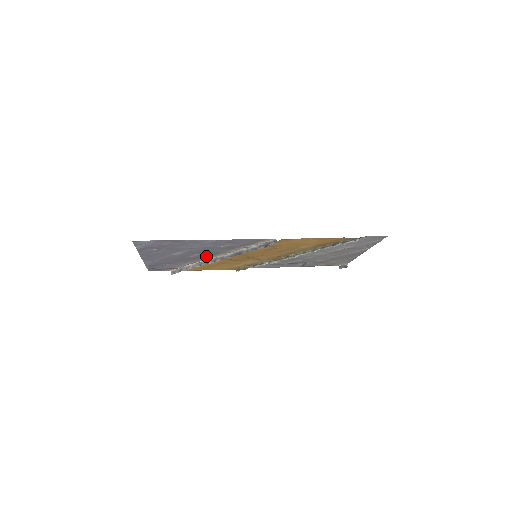
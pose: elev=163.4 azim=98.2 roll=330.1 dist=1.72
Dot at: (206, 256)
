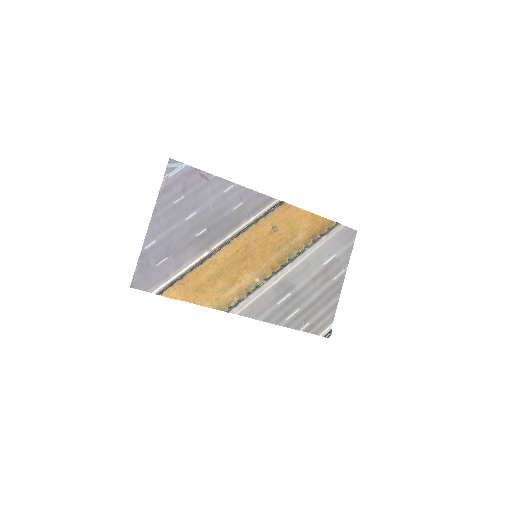
Dot at: (212, 239)
